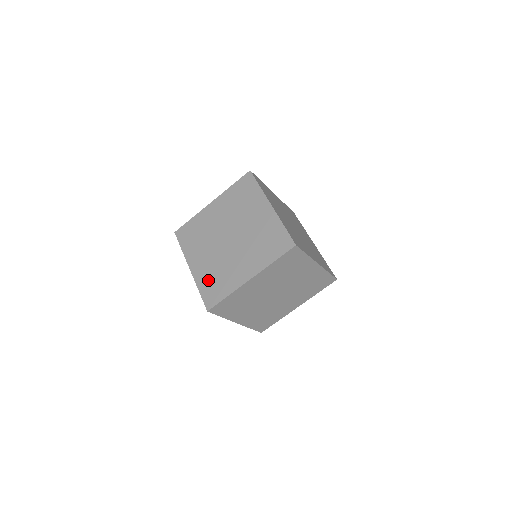
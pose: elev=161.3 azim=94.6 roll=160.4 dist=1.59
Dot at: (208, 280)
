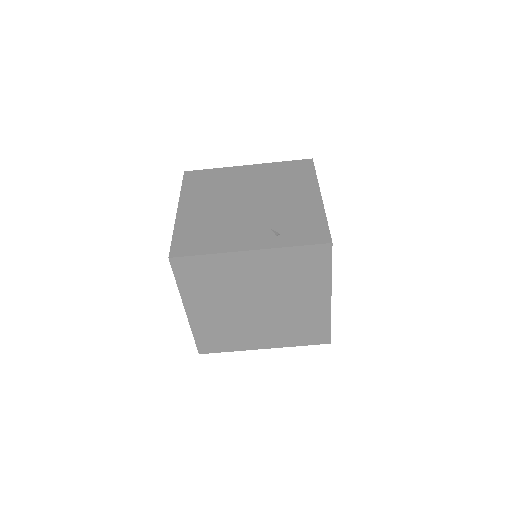
Dot at: occluded
